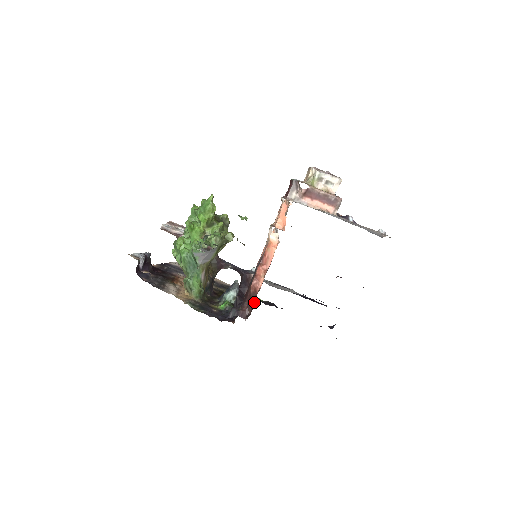
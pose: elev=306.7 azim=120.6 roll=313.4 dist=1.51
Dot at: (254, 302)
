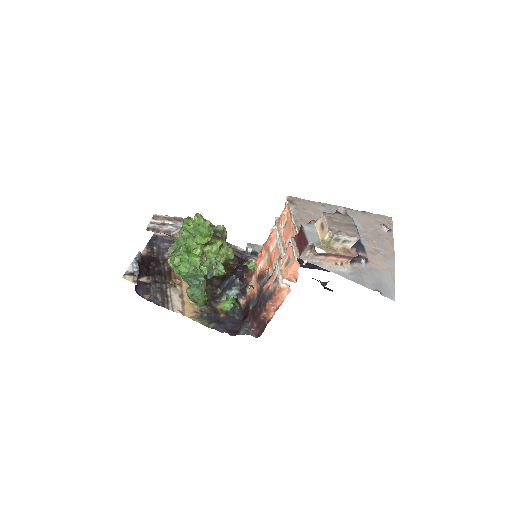
Dot at: (264, 328)
